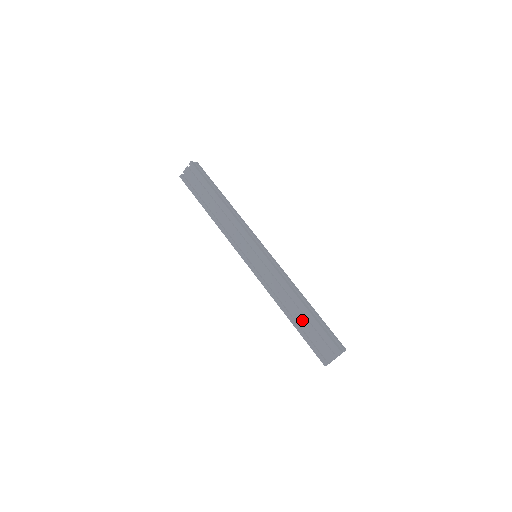
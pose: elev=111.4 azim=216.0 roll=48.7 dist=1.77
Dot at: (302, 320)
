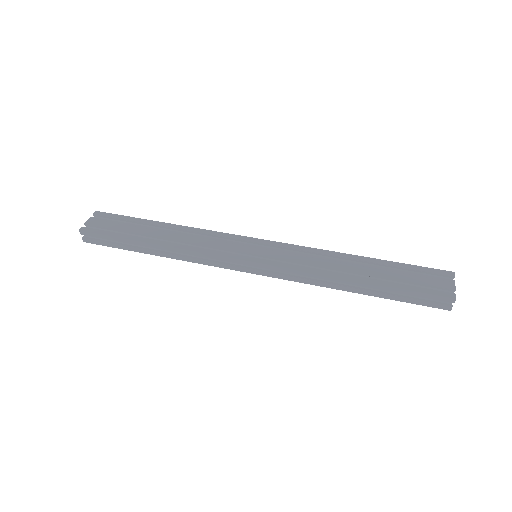
Dot at: (378, 272)
